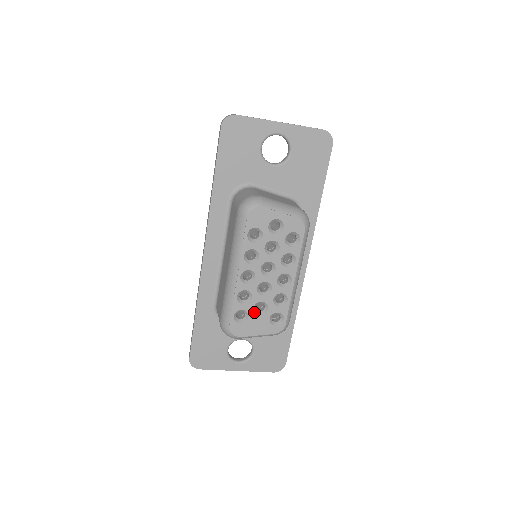
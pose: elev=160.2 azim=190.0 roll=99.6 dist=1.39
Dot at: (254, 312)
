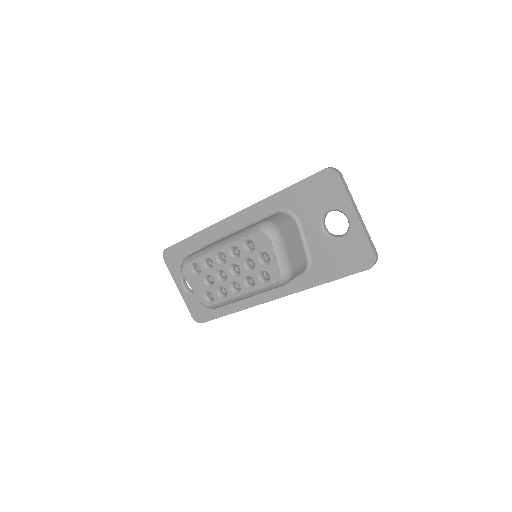
Dot at: (204, 277)
